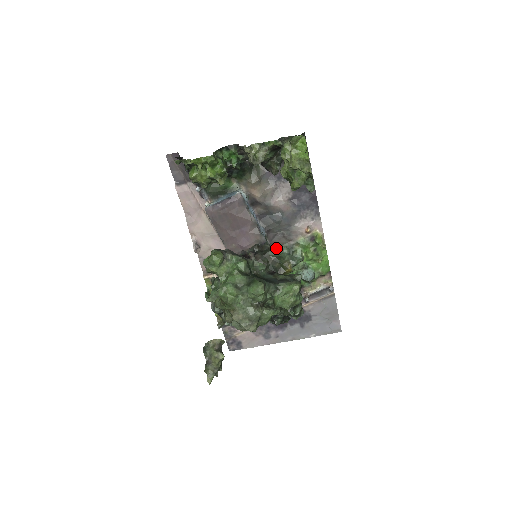
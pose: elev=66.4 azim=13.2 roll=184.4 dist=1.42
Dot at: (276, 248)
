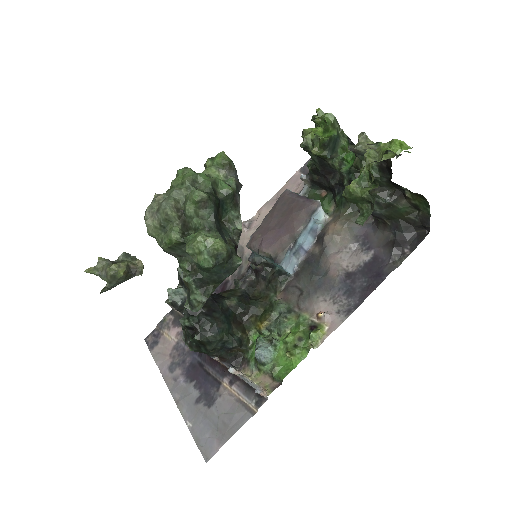
Dot at: (281, 297)
